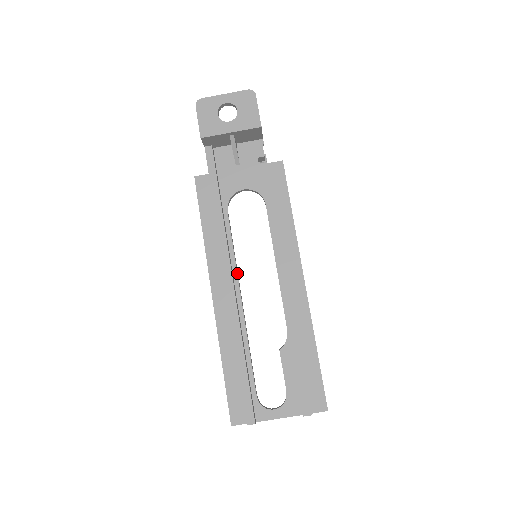
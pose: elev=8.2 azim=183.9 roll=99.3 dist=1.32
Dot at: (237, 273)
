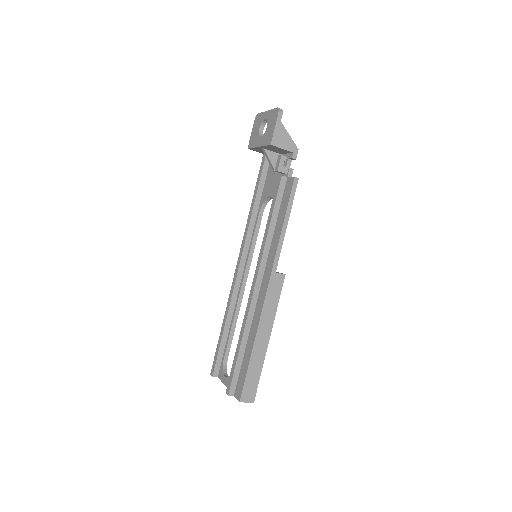
Dot at: (247, 264)
